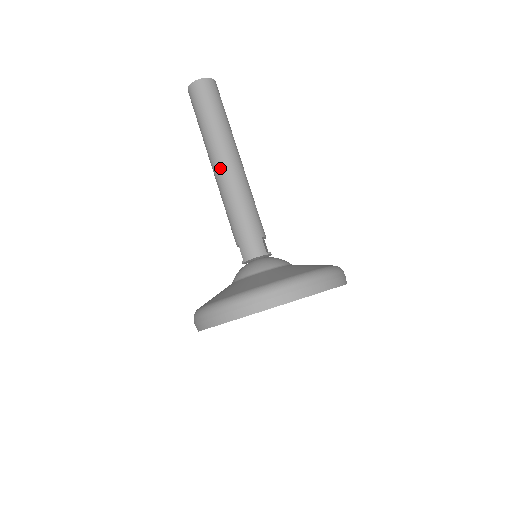
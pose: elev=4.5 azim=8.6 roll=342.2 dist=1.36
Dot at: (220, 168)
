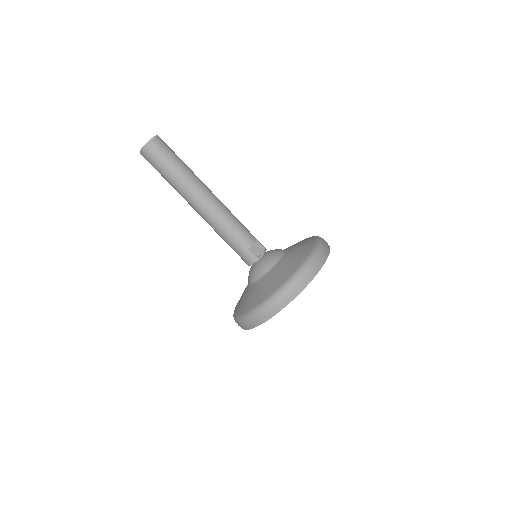
Dot at: occluded
